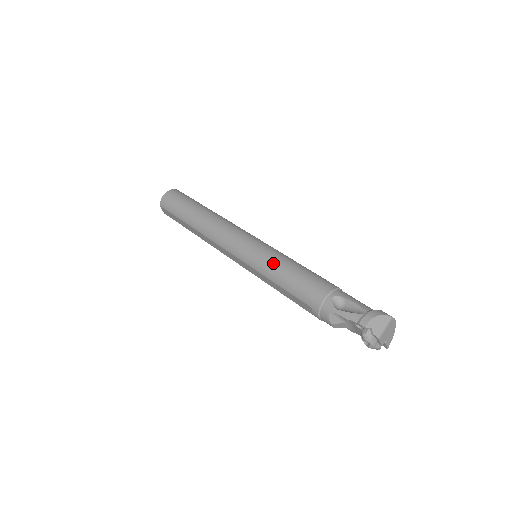
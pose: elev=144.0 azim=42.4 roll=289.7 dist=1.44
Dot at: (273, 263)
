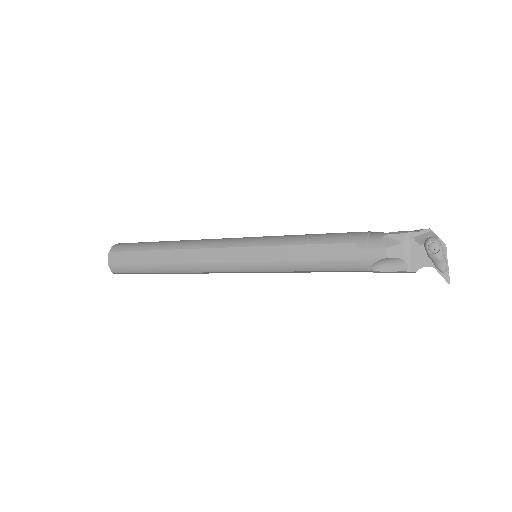
Dot at: (291, 235)
